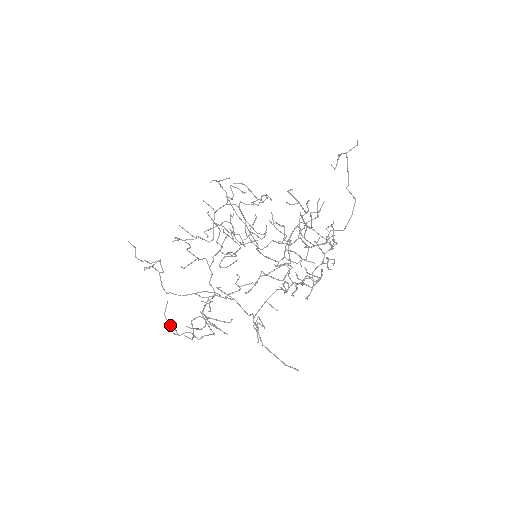
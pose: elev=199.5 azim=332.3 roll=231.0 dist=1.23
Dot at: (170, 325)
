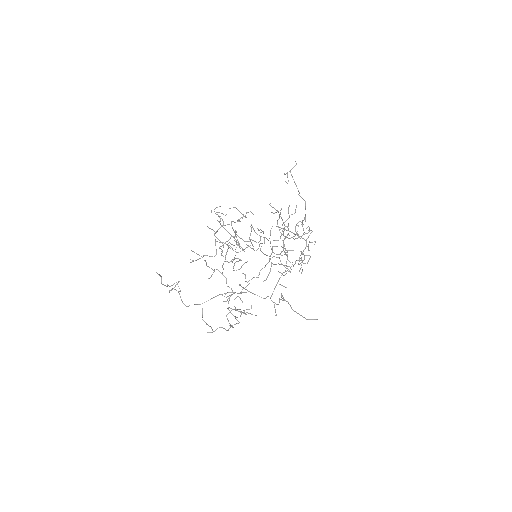
Dot at: (208, 325)
